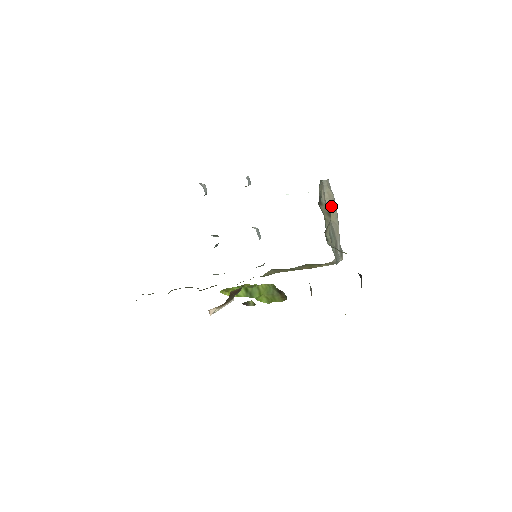
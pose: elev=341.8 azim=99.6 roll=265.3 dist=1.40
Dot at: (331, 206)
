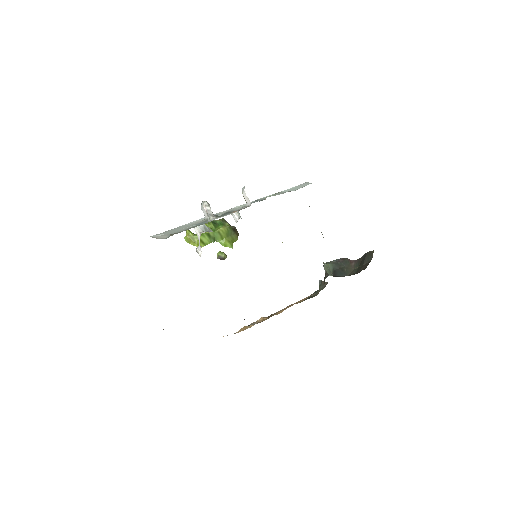
Dot at: occluded
